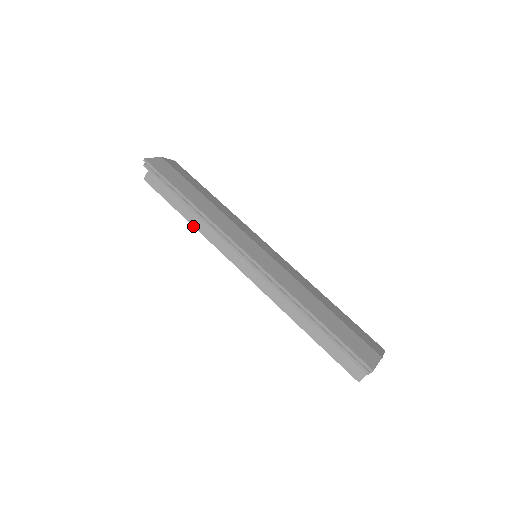
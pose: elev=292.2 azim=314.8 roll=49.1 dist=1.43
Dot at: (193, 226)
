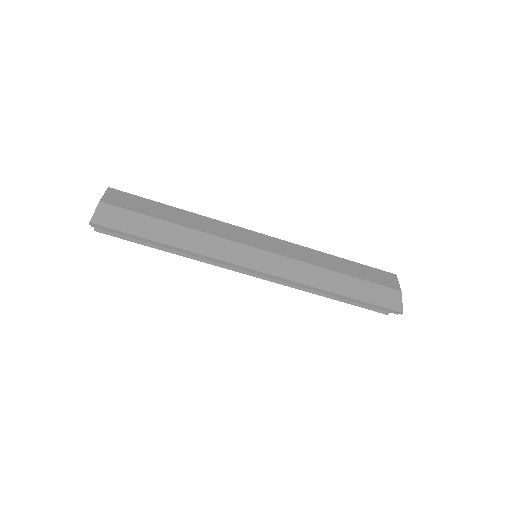
Dot at: occluded
